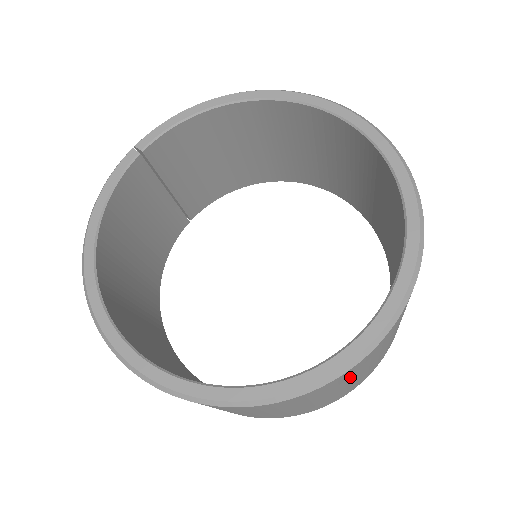
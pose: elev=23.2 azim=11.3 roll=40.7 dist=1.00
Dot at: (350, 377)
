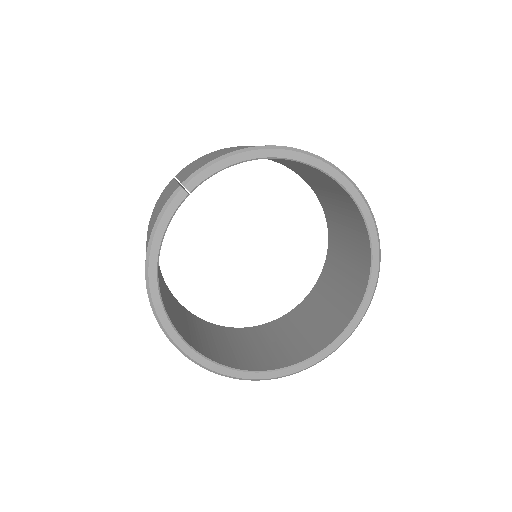
Dot at: occluded
